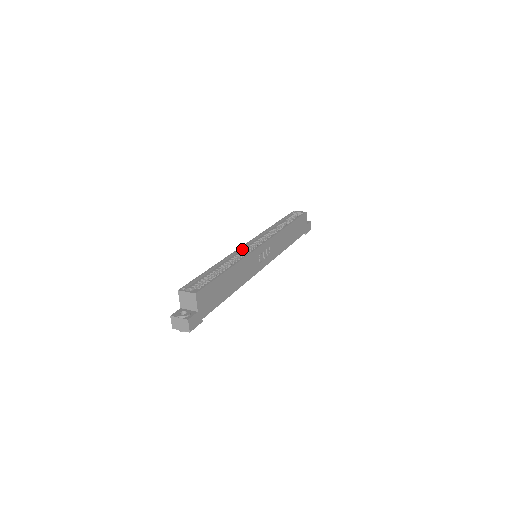
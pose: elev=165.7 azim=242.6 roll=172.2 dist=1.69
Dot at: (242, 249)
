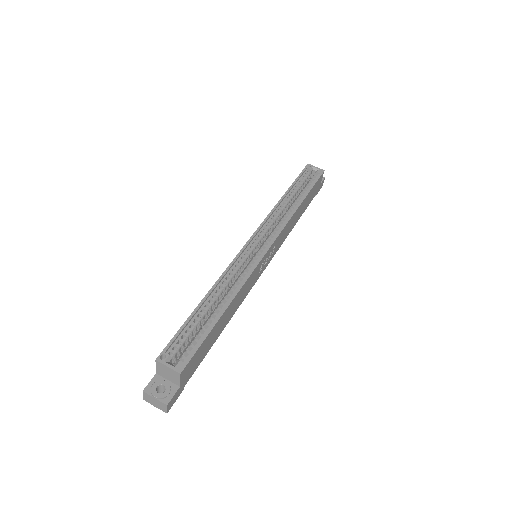
Dot at: (241, 255)
